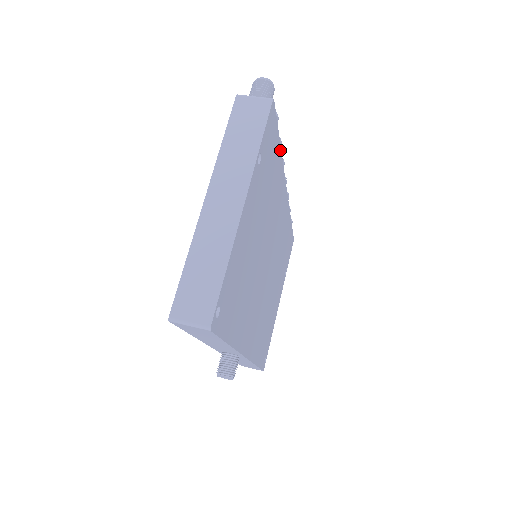
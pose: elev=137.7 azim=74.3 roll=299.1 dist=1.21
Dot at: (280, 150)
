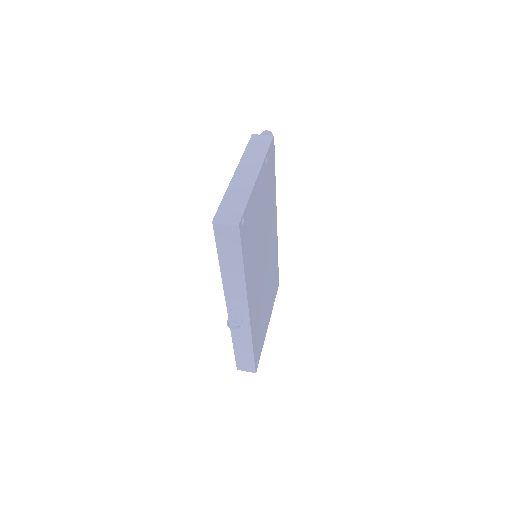
Dot at: (275, 180)
